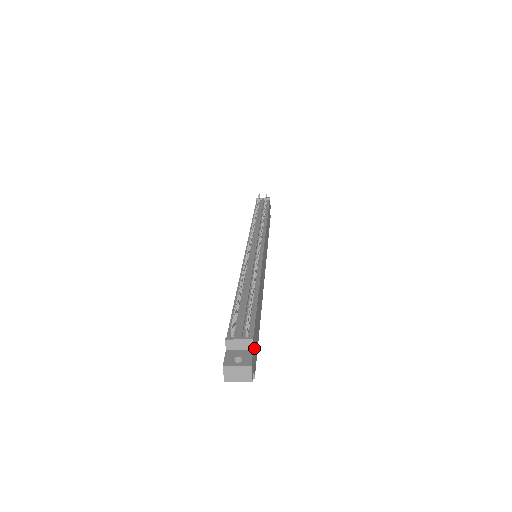
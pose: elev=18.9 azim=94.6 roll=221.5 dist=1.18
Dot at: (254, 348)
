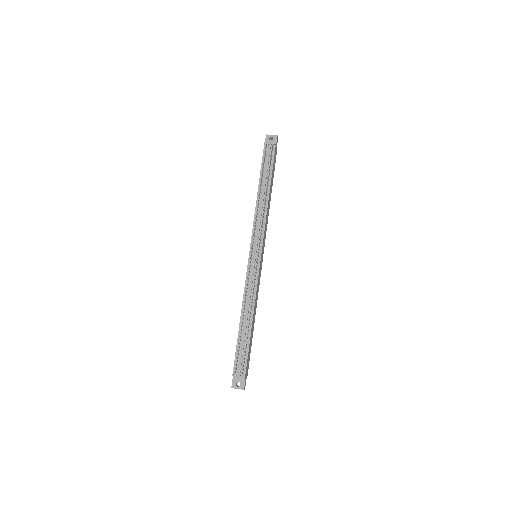
Dot at: occluded
